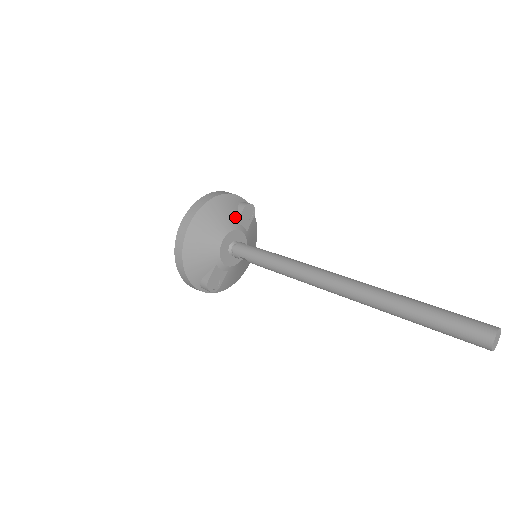
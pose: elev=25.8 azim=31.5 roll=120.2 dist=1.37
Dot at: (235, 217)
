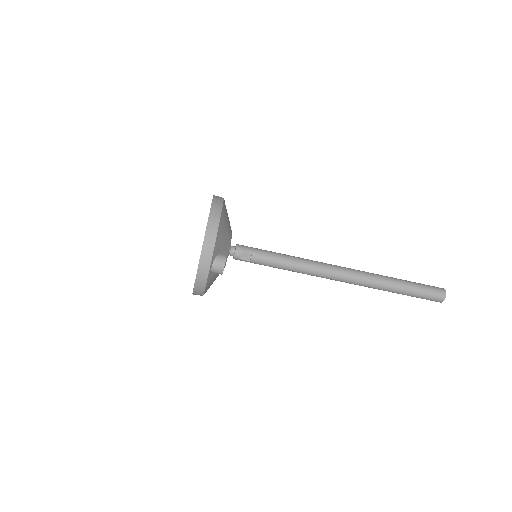
Dot at: occluded
